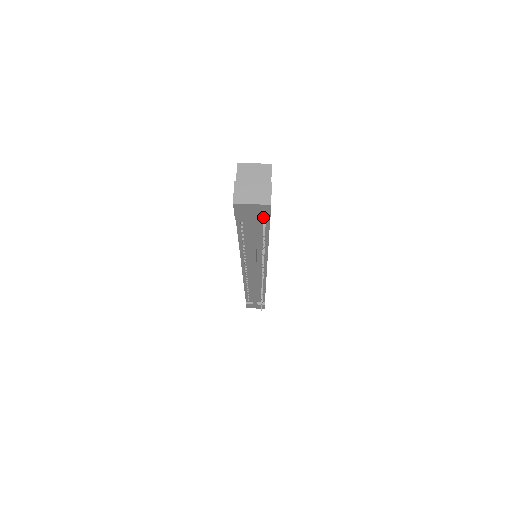
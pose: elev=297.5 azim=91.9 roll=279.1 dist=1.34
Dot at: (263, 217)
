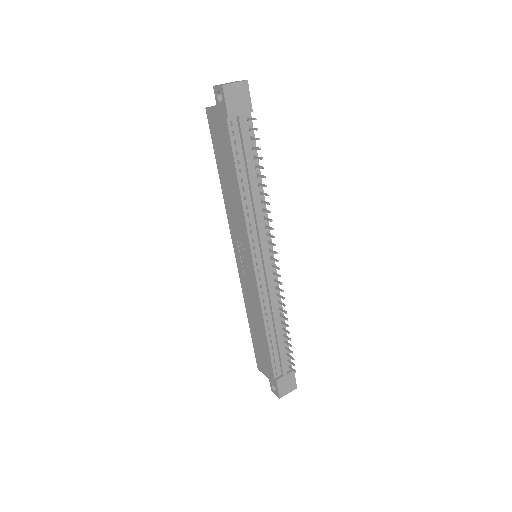
Dot at: (247, 107)
